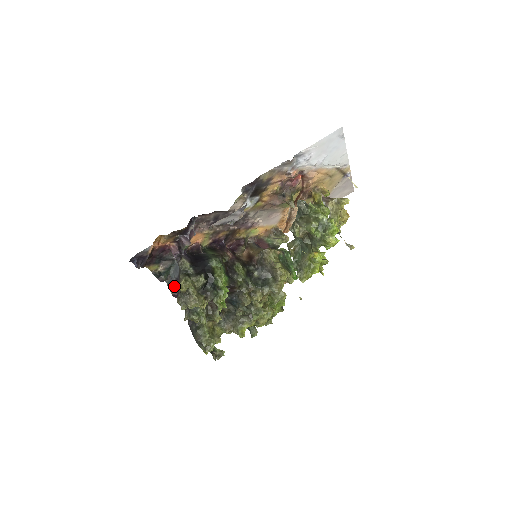
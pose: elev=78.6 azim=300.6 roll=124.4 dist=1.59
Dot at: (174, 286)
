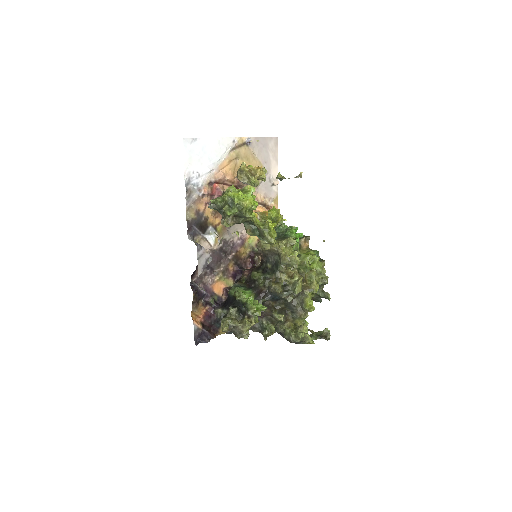
Dot at: occluded
